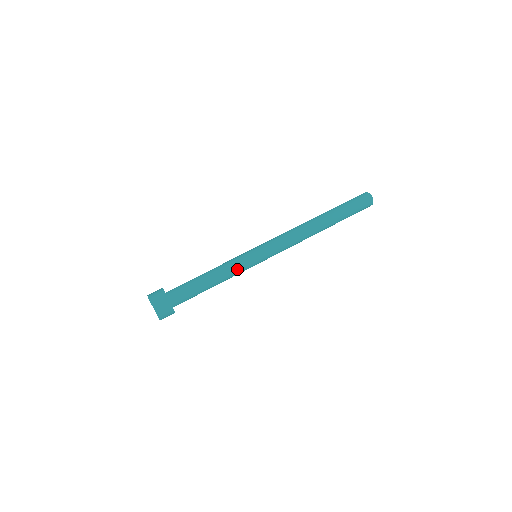
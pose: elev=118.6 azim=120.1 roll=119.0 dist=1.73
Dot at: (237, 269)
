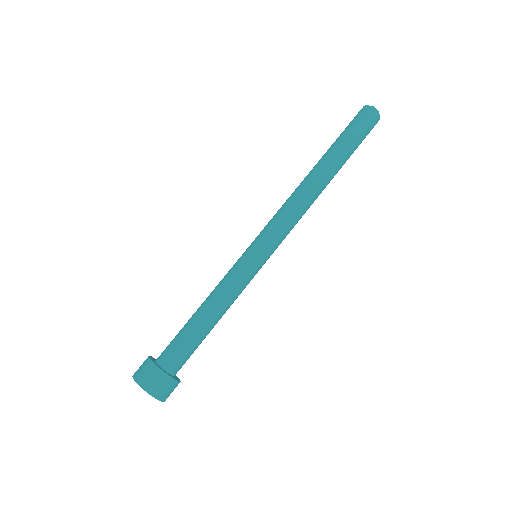
Dot at: (239, 286)
